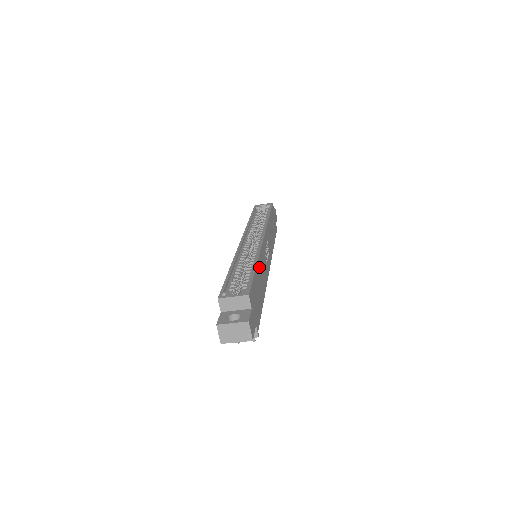
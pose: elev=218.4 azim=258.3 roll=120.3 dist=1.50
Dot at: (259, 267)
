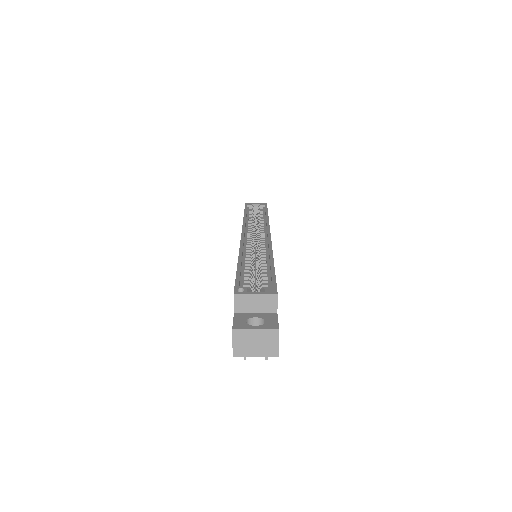
Dot at: occluded
